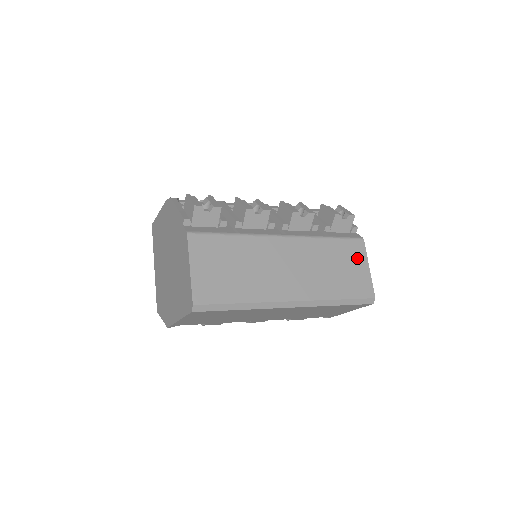
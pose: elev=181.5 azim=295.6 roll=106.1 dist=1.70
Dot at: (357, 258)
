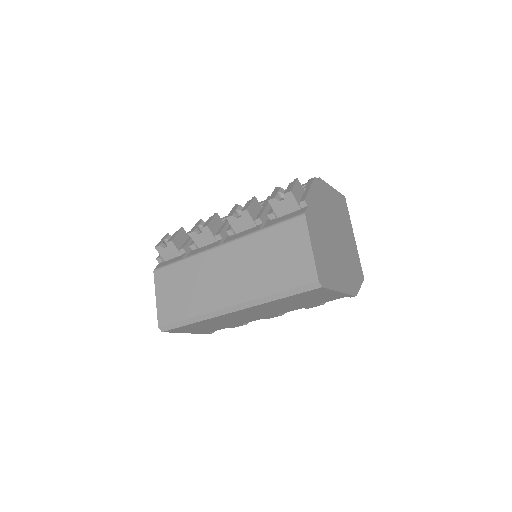
Dot at: (296, 240)
